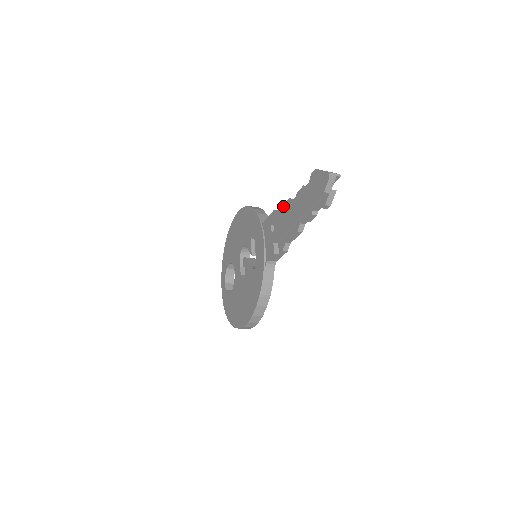
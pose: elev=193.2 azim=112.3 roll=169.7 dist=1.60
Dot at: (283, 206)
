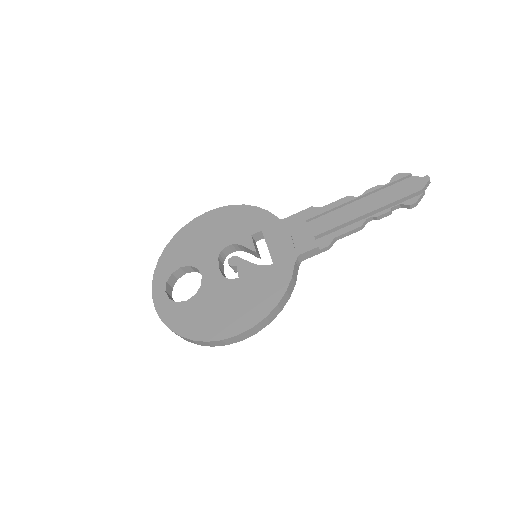
Dot at: (335, 202)
